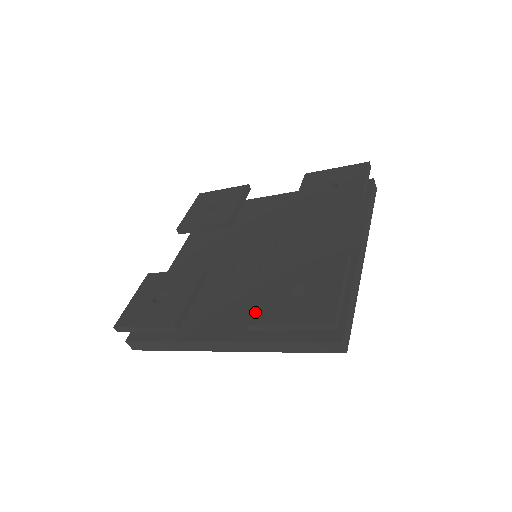
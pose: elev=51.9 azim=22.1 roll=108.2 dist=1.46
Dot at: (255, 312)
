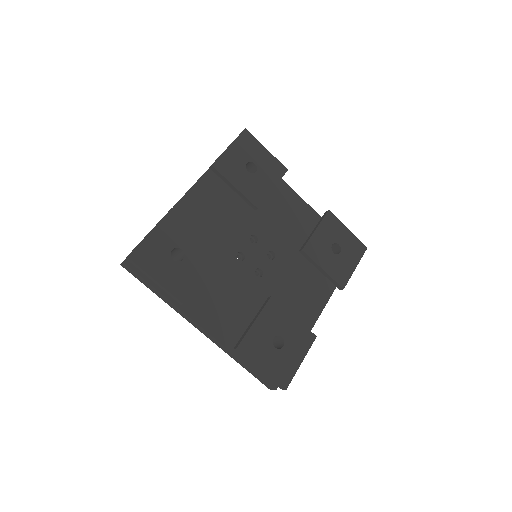
Dot at: (246, 341)
